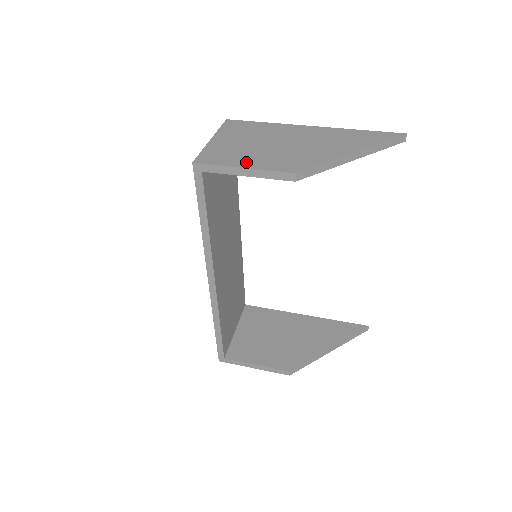
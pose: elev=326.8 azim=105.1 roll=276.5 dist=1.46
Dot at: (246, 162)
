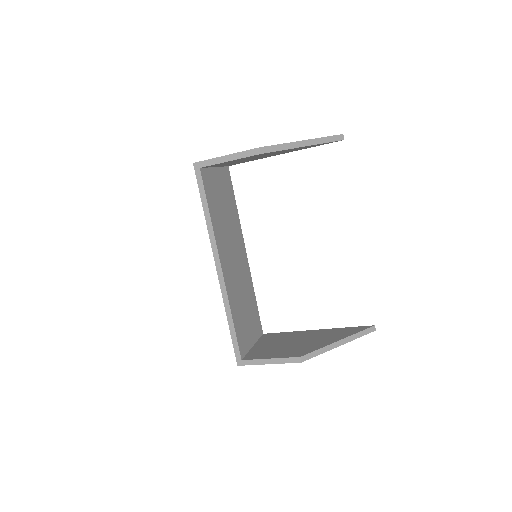
Dot at: occluded
